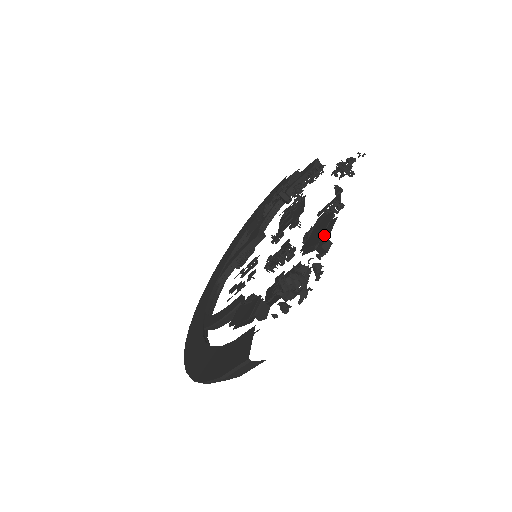
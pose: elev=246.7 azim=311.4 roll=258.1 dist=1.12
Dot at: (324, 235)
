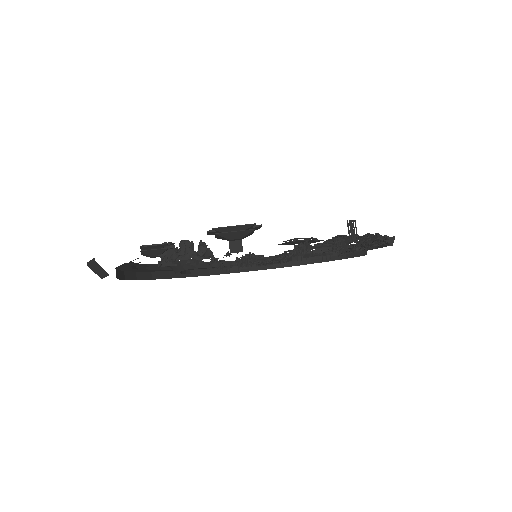
Dot at: (231, 232)
